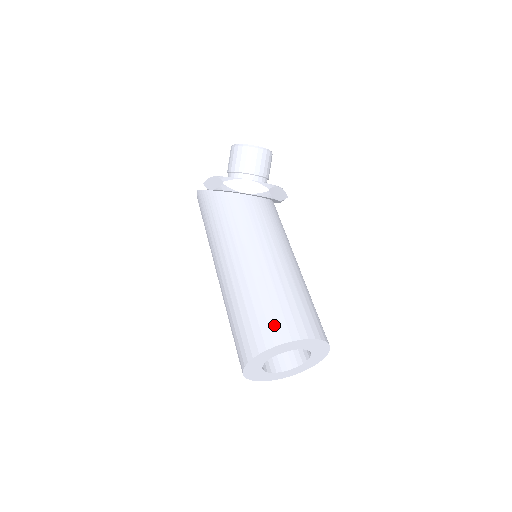
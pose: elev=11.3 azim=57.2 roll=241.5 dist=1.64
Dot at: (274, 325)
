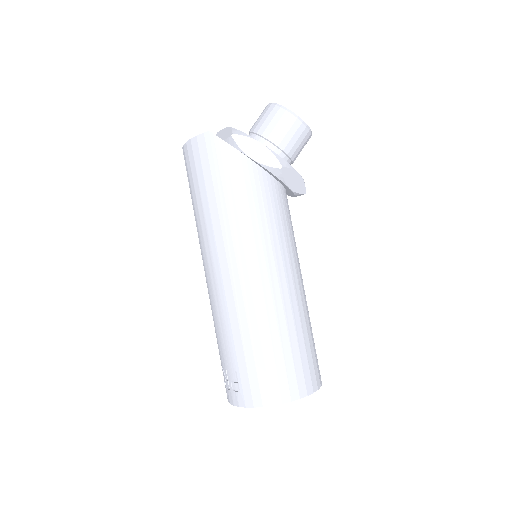
Dot at: (308, 371)
